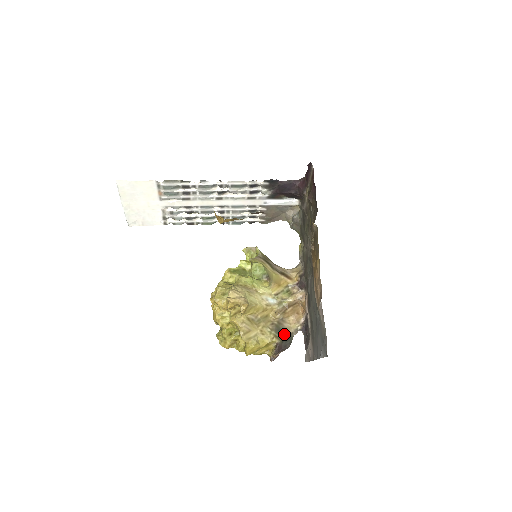
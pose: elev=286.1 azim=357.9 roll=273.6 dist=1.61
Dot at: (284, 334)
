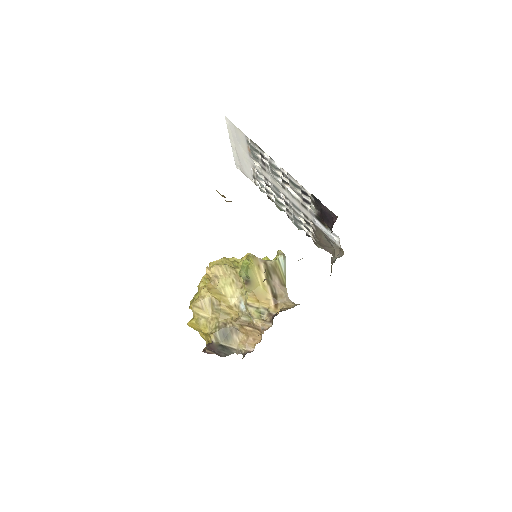
Dot at: (226, 342)
